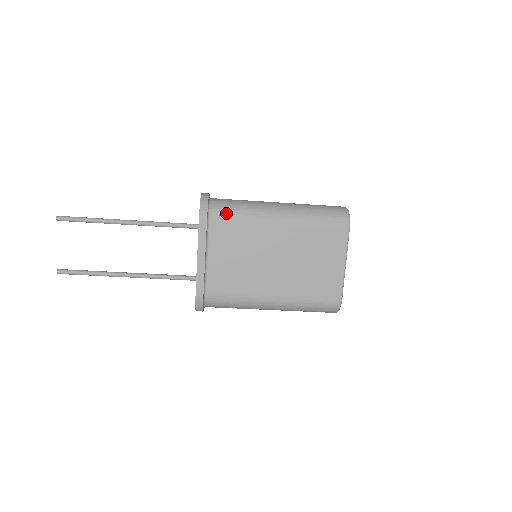
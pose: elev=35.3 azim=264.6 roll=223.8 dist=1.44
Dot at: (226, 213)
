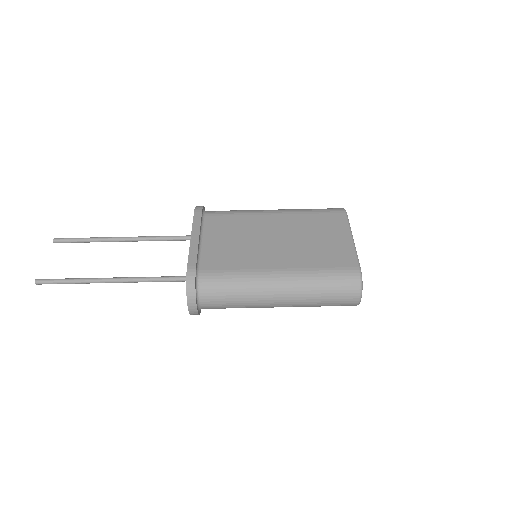
Dot at: (221, 211)
